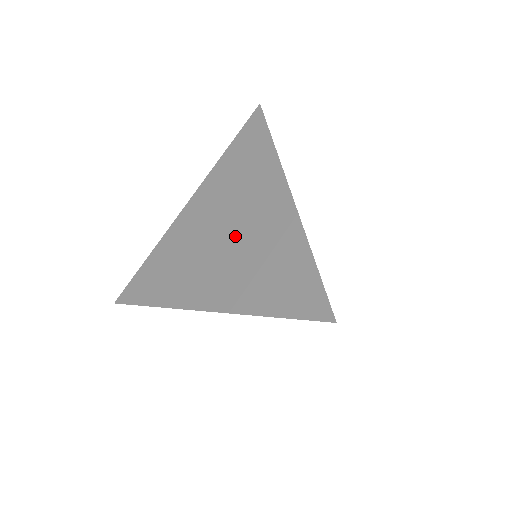
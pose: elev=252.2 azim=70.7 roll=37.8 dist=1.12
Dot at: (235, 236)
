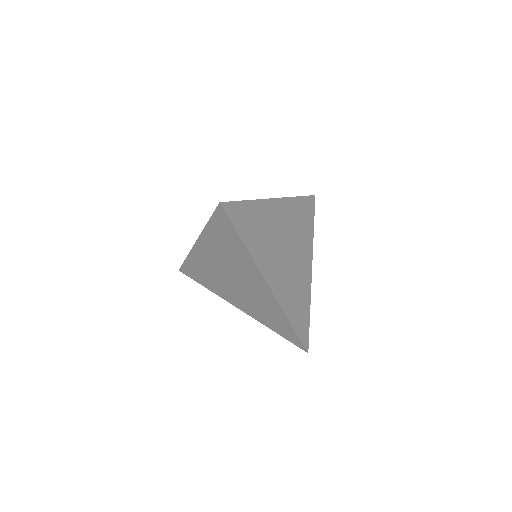
Dot at: (241, 286)
